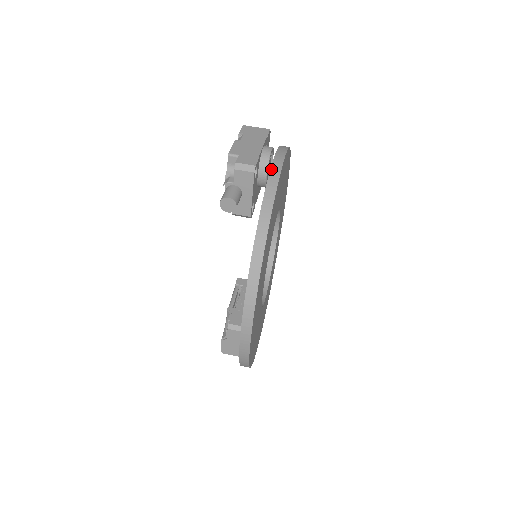
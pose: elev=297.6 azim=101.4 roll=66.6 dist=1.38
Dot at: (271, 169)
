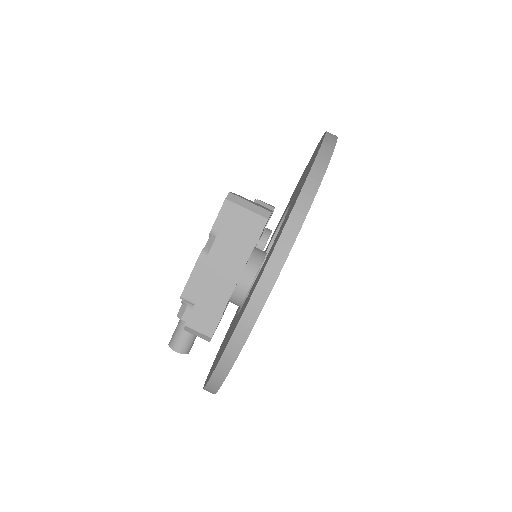
Dot at: (244, 314)
